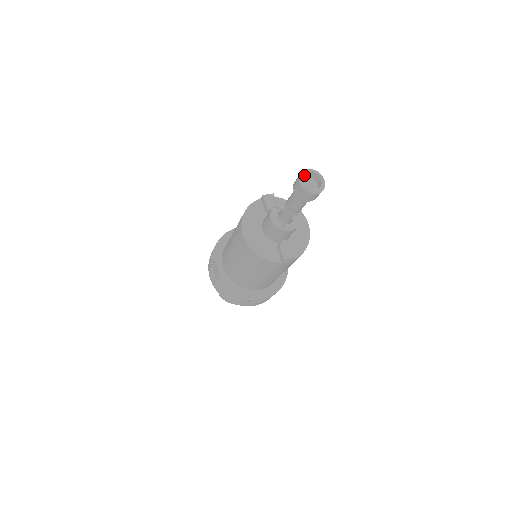
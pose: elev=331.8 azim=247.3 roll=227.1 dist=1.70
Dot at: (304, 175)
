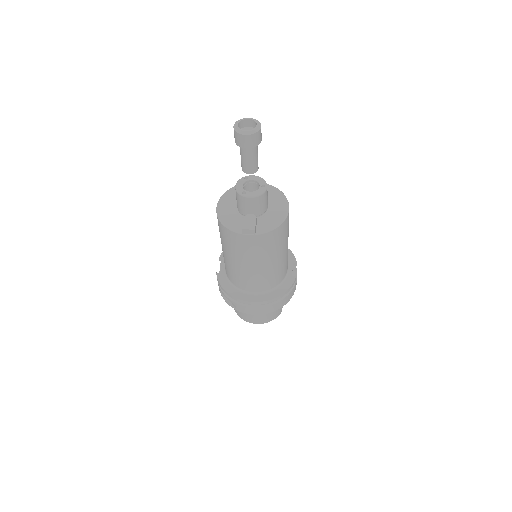
Dot at: (241, 120)
